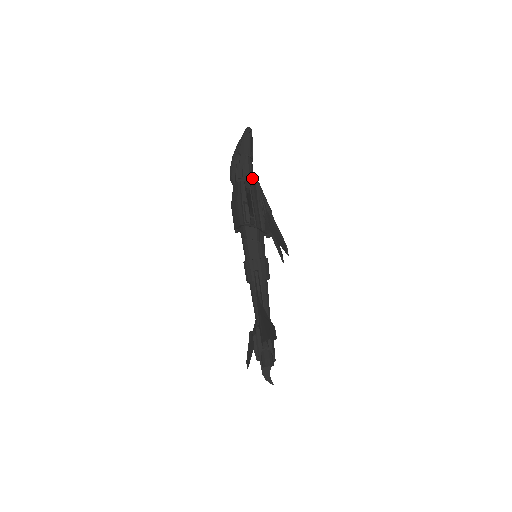
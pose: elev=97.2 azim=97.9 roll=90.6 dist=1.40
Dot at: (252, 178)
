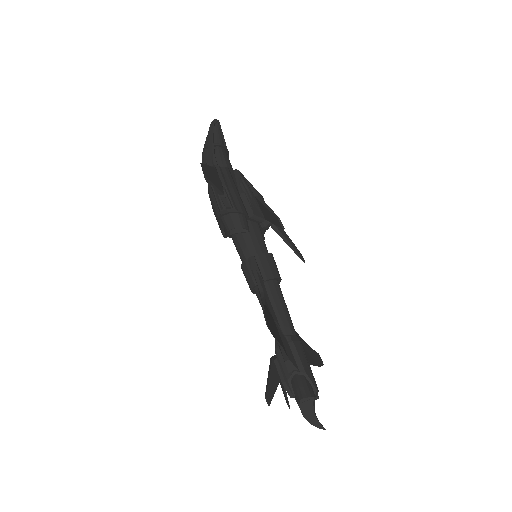
Dot at: (228, 167)
